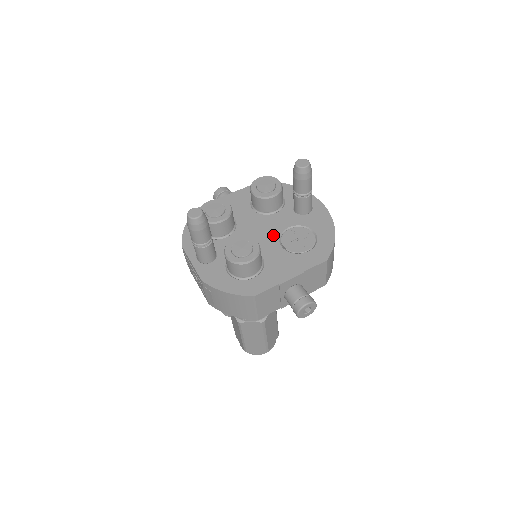
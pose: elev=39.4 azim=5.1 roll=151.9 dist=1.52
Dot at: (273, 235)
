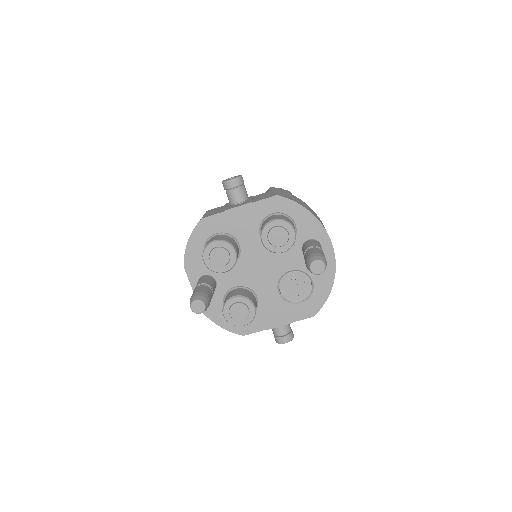
Dot at: (273, 277)
